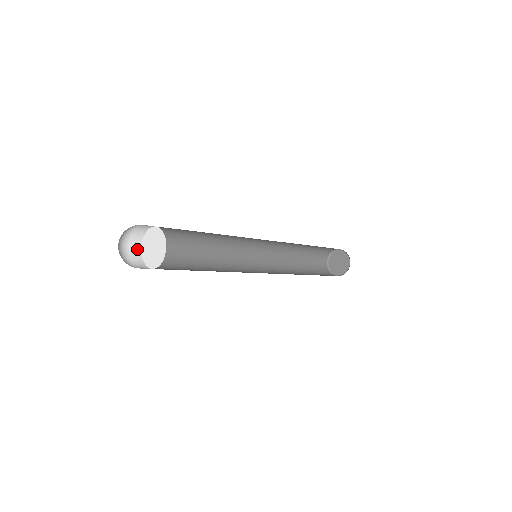
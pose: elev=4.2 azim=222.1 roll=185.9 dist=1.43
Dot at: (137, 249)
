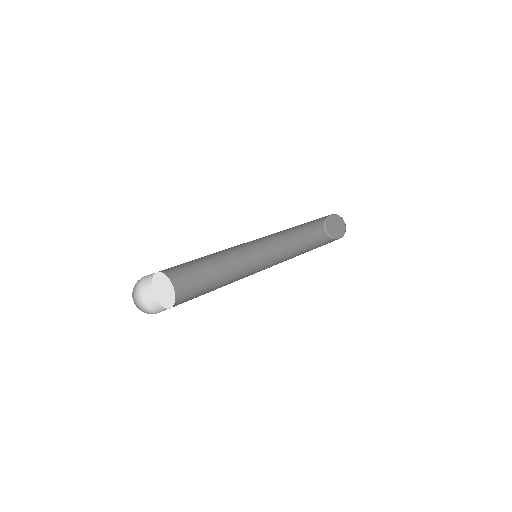
Dot at: (152, 274)
